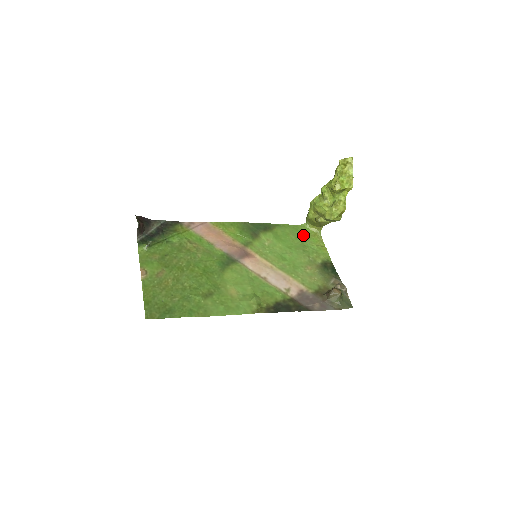
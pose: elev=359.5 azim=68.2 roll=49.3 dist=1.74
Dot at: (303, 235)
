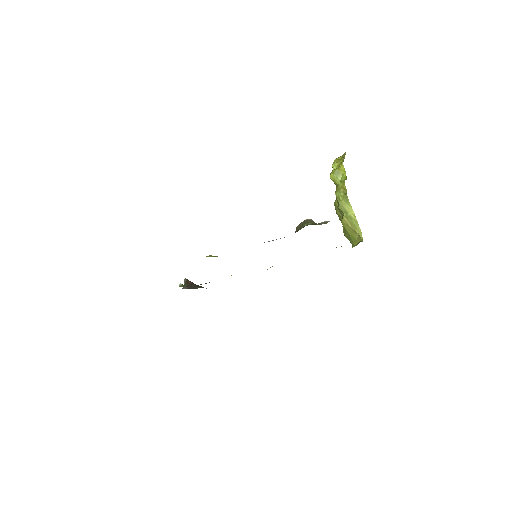
Dot at: occluded
